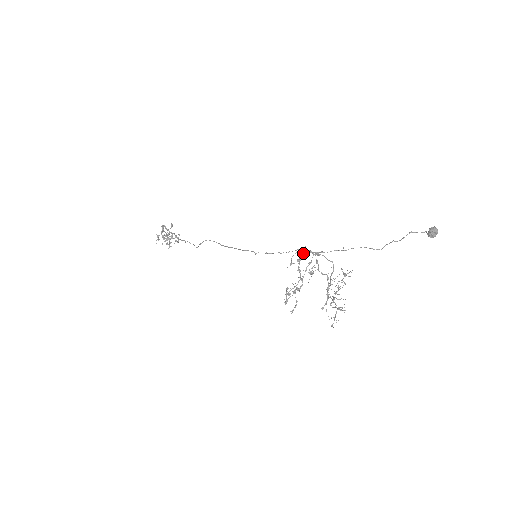
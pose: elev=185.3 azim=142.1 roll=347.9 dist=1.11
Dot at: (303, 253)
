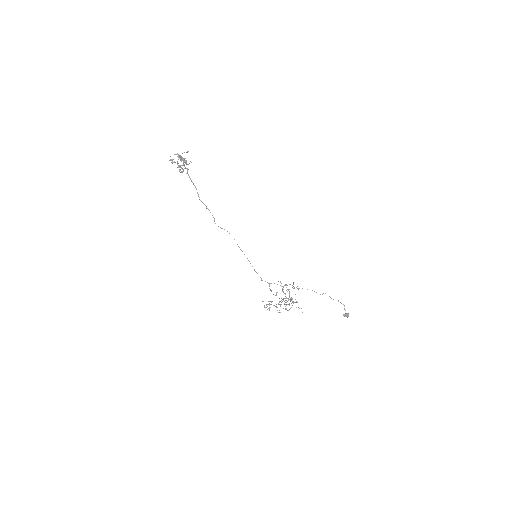
Dot at: occluded
